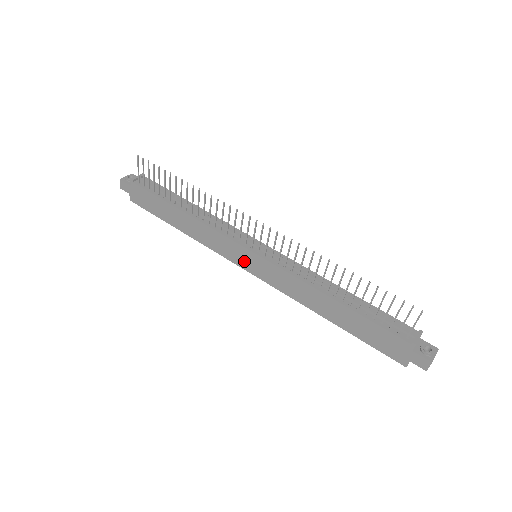
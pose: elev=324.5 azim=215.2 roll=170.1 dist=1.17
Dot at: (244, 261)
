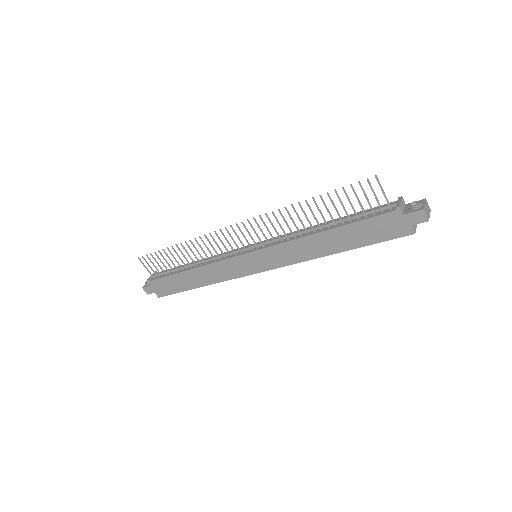
Dot at: (250, 266)
